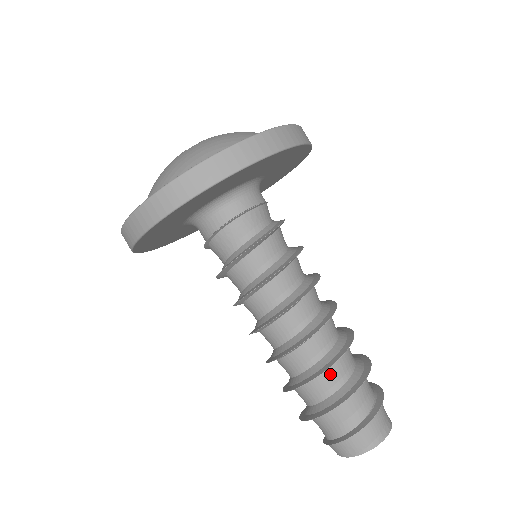
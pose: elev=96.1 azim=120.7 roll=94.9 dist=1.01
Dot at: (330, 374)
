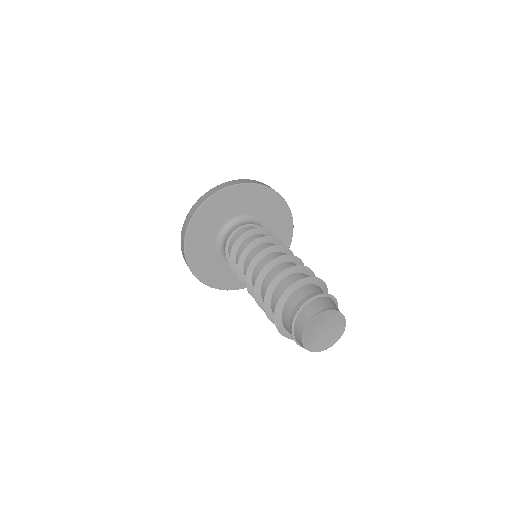
Dot at: (294, 277)
